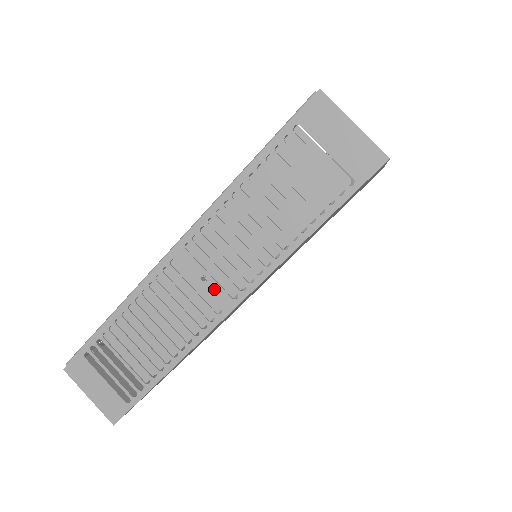
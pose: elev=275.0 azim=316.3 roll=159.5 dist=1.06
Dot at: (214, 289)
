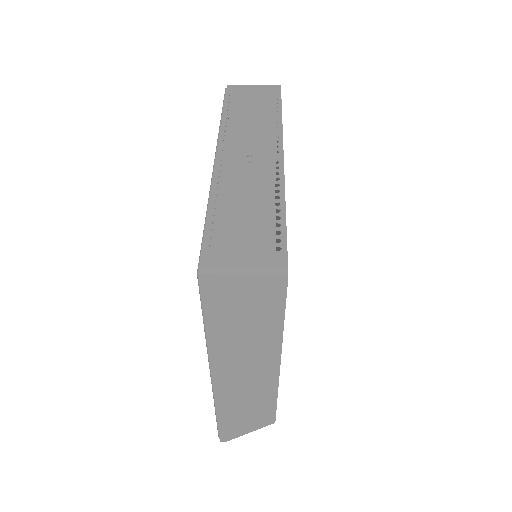
Dot at: (262, 156)
